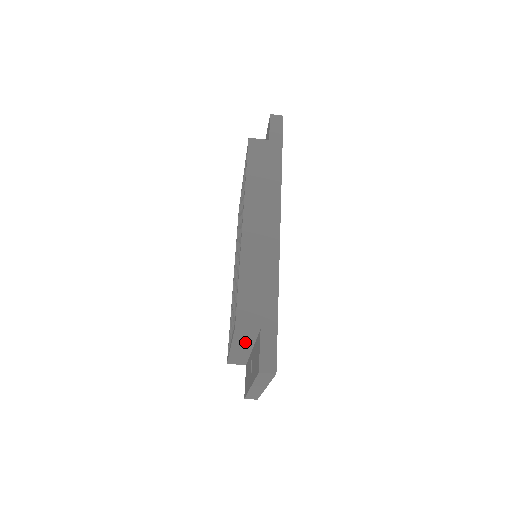
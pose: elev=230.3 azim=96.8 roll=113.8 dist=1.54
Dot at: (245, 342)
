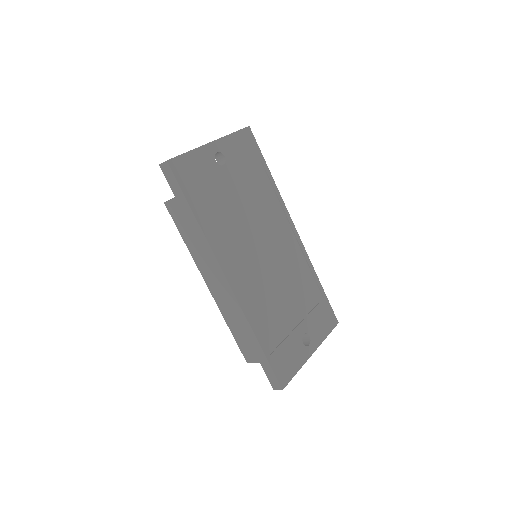
Dot at: occluded
